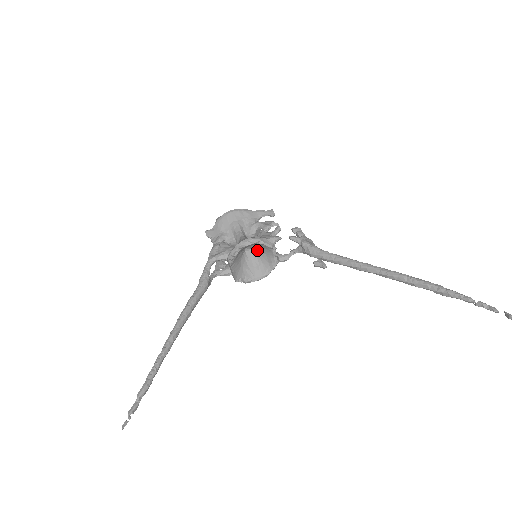
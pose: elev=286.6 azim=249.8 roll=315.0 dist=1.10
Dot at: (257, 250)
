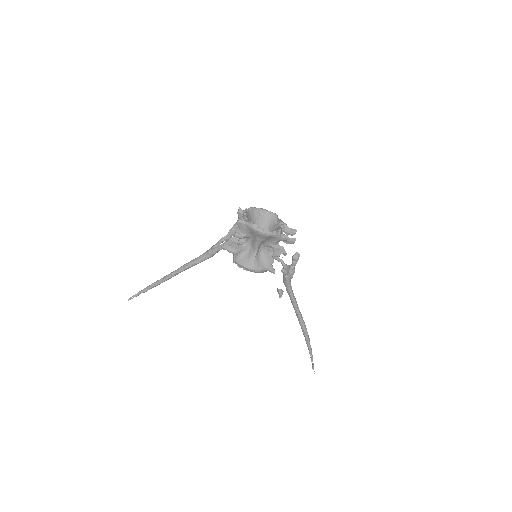
Dot at: occluded
